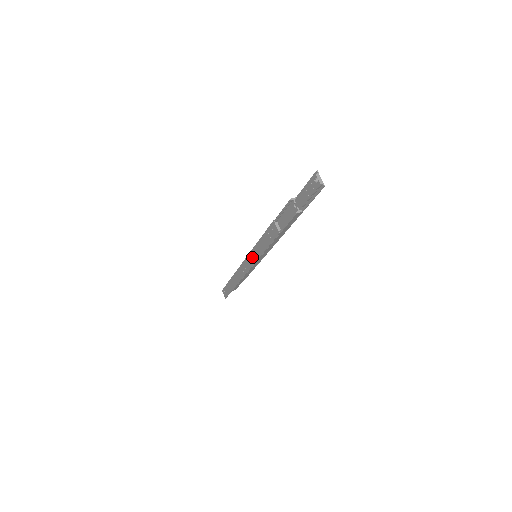
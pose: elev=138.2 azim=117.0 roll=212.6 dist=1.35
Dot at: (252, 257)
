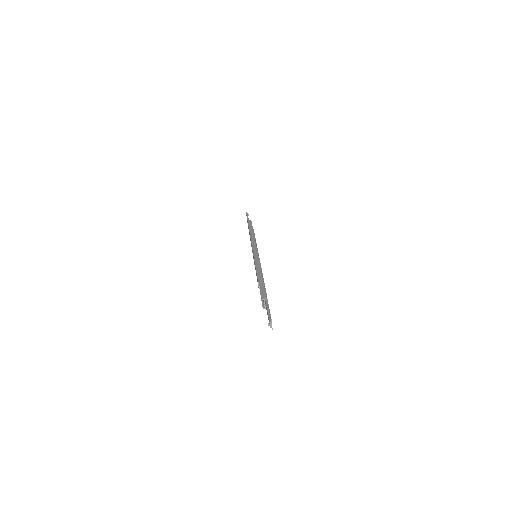
Dot at: occluded
